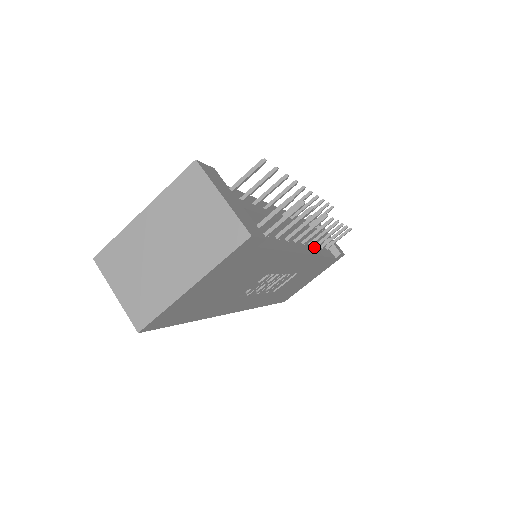
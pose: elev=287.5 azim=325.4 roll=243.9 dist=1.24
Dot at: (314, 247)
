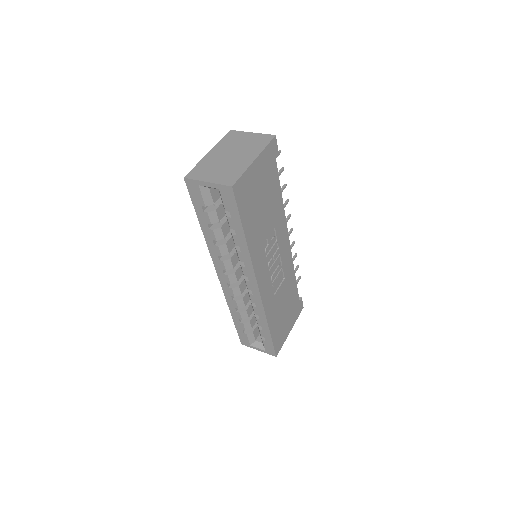
Dot at: occluded
